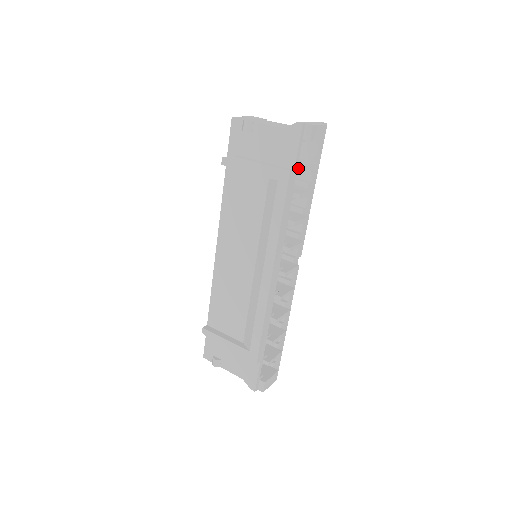
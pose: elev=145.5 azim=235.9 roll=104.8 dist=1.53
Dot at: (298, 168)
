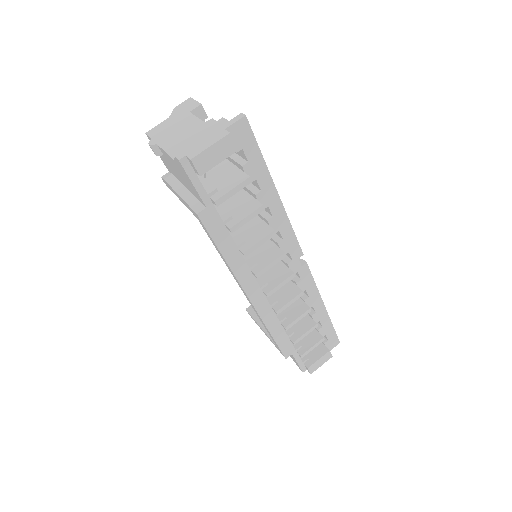
Dot at: (212, 202)
